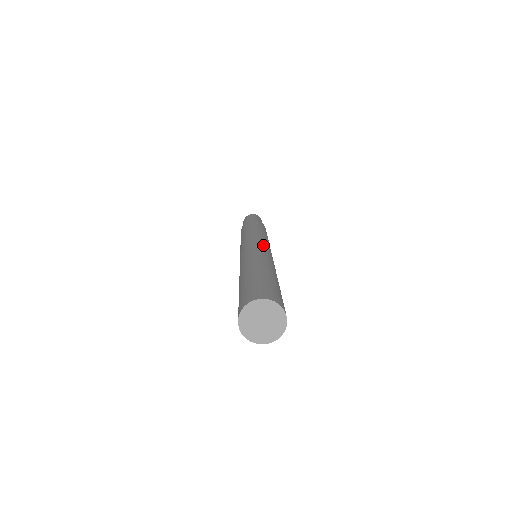
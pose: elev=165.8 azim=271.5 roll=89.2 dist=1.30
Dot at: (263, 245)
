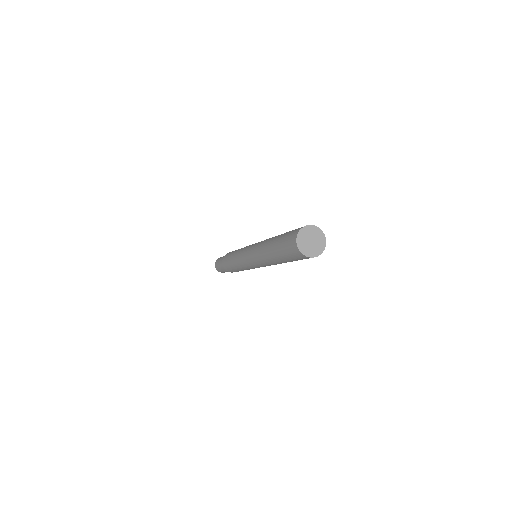
Dot at: occluded
